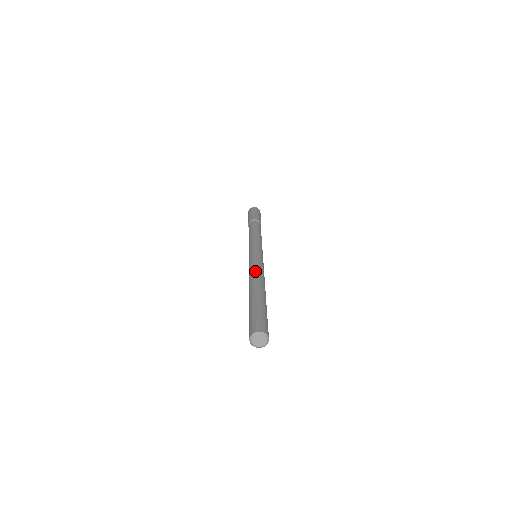
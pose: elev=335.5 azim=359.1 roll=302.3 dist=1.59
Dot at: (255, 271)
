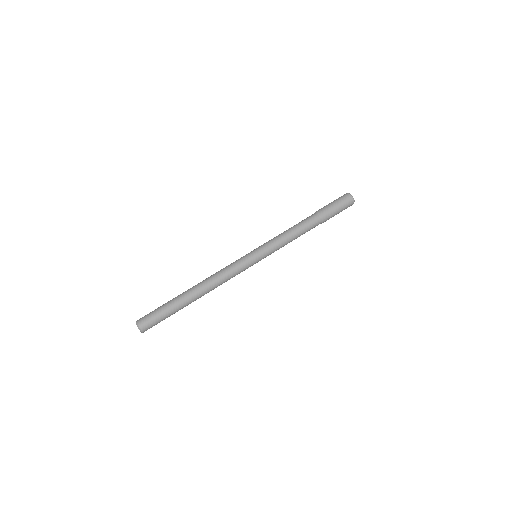
Dot at: (219, 277)
